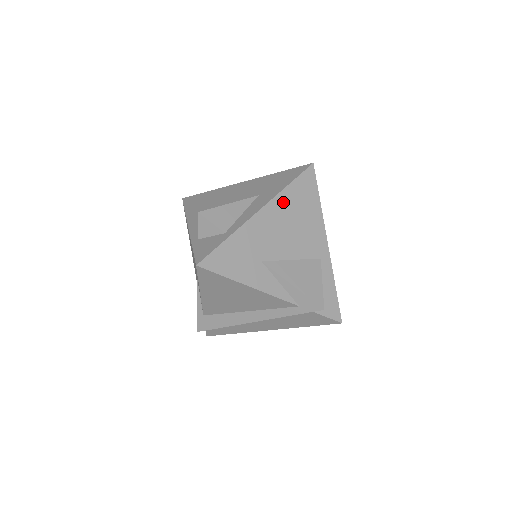
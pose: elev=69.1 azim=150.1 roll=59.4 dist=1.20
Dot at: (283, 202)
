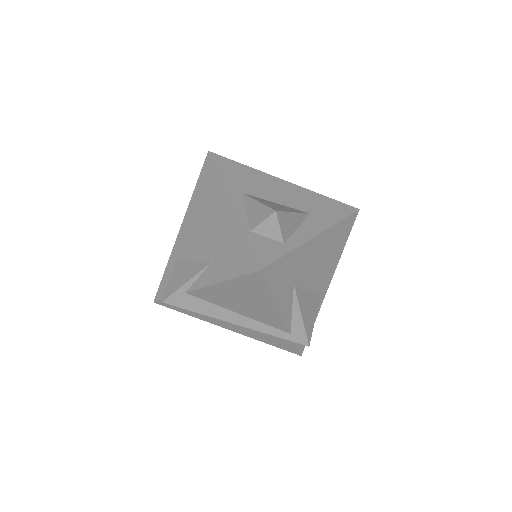
Dot at: (330, 235)
